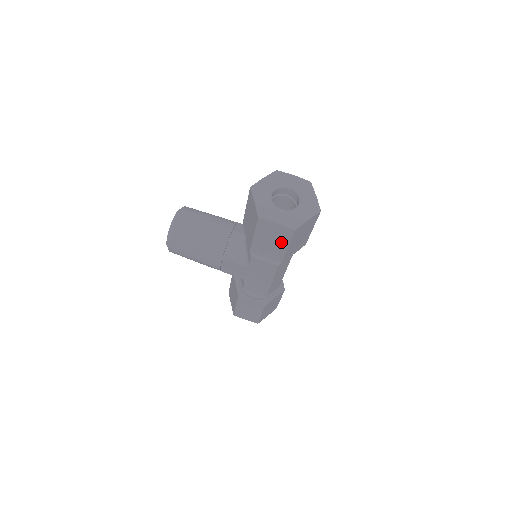
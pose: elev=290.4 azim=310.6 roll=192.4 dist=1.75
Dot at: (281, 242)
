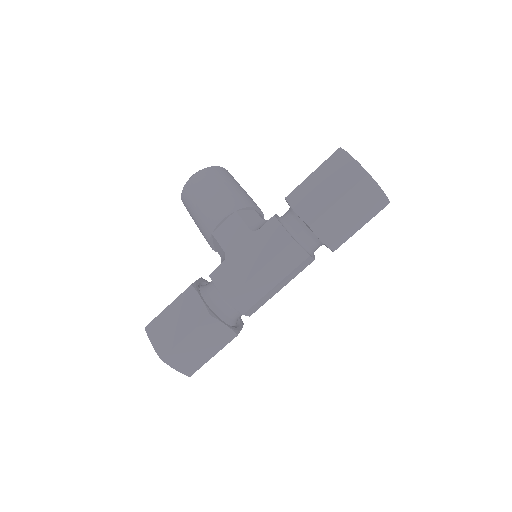
Dot at: (336, 190)
